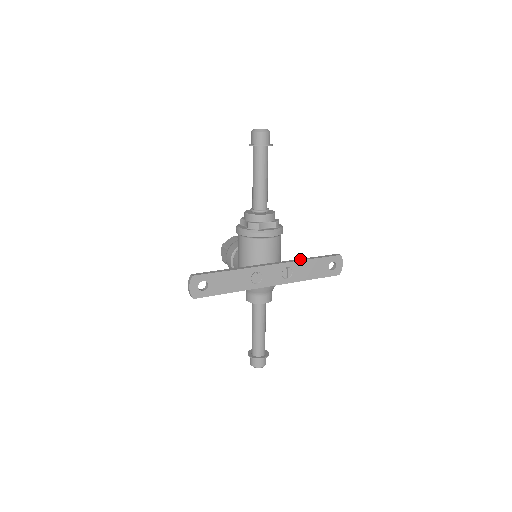
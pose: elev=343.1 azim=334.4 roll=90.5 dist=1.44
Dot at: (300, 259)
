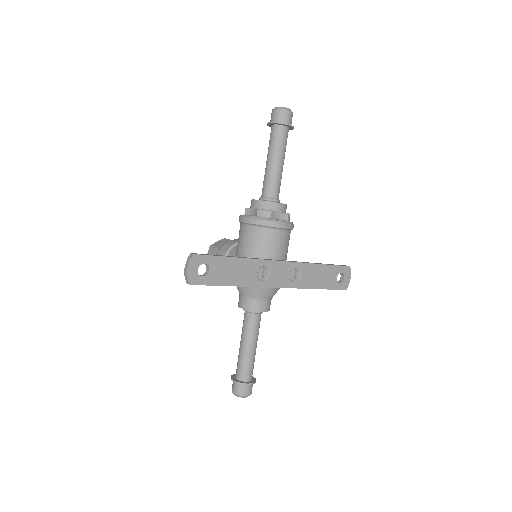
Dot at: occluded
